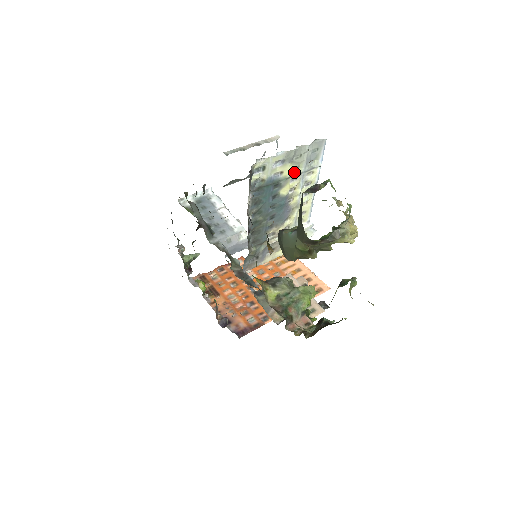
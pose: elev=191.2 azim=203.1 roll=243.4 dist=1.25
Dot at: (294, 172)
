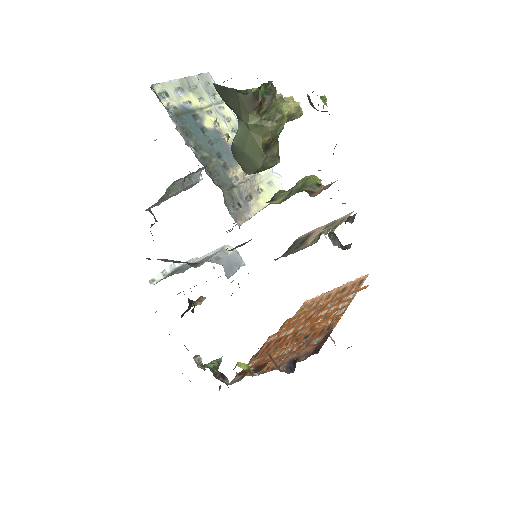
Dot at: (203, 104)
